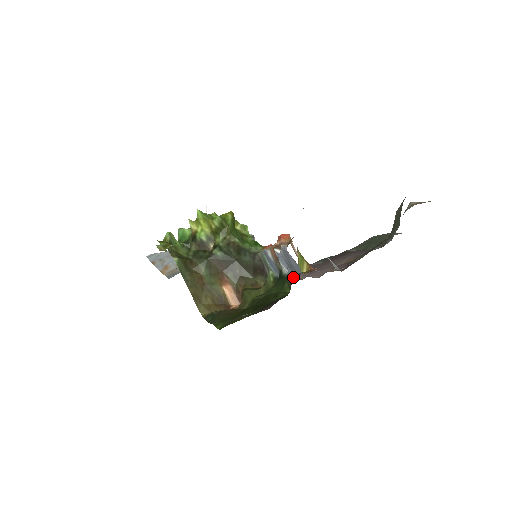
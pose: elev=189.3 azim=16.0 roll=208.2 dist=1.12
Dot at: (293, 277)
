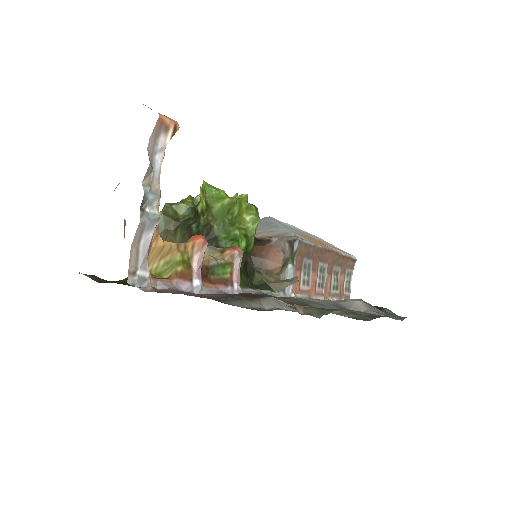
Dot at: occluded
